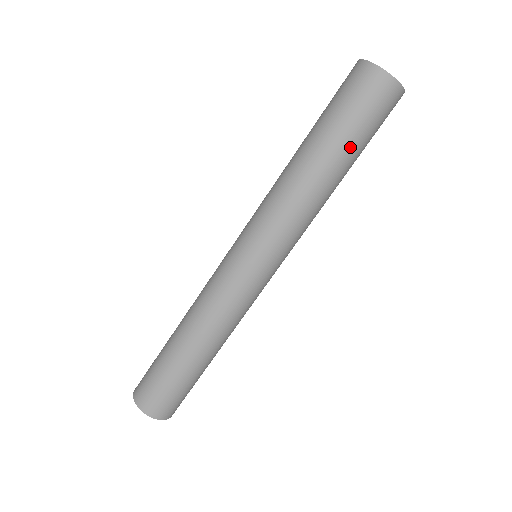
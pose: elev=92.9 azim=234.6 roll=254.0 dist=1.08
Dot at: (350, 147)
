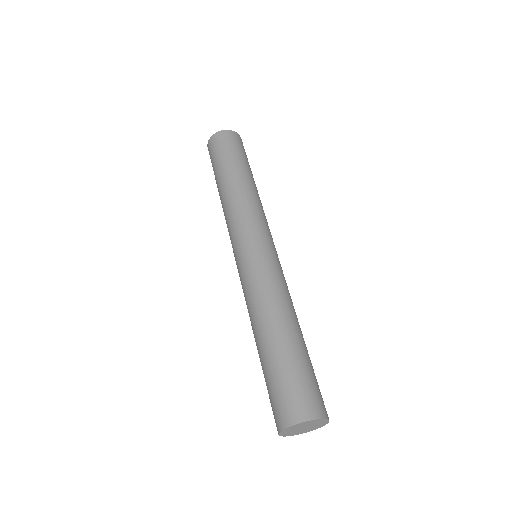
Dot at: (242, 163)
